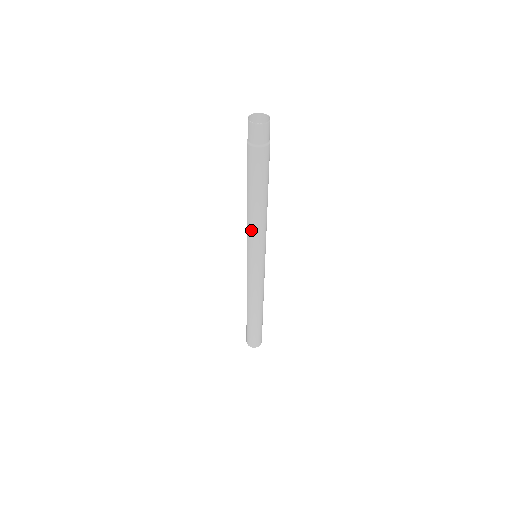
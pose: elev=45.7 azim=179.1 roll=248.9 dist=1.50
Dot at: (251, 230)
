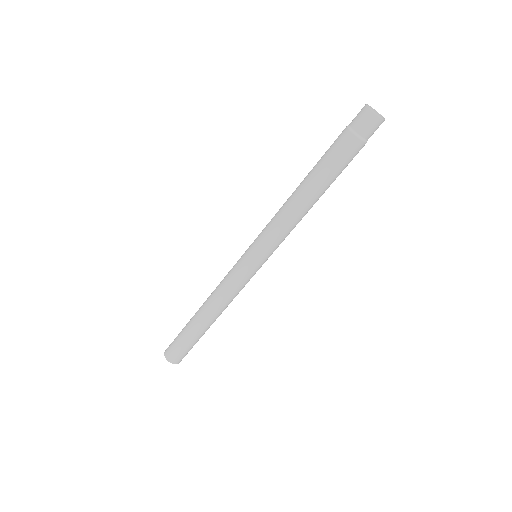
Dot at: (286, 227)
